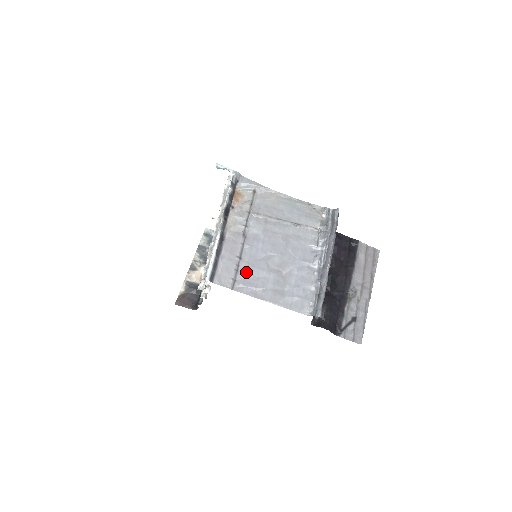
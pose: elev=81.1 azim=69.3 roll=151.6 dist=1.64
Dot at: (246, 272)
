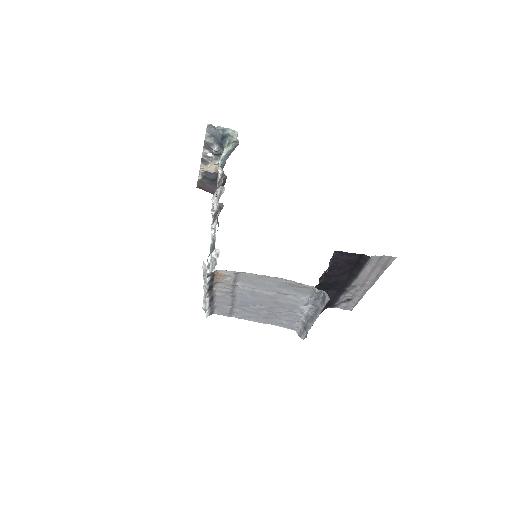
Dot at: (240, 311)
